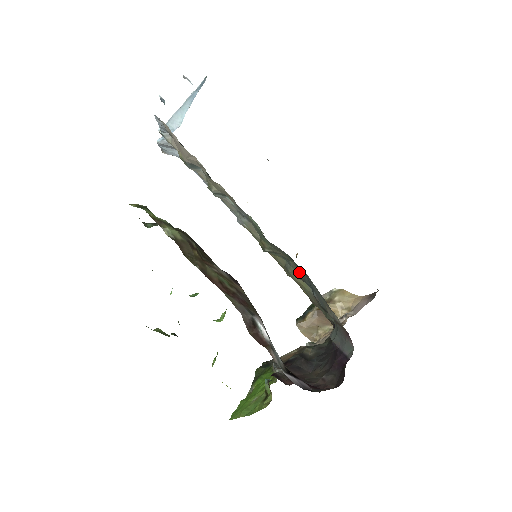
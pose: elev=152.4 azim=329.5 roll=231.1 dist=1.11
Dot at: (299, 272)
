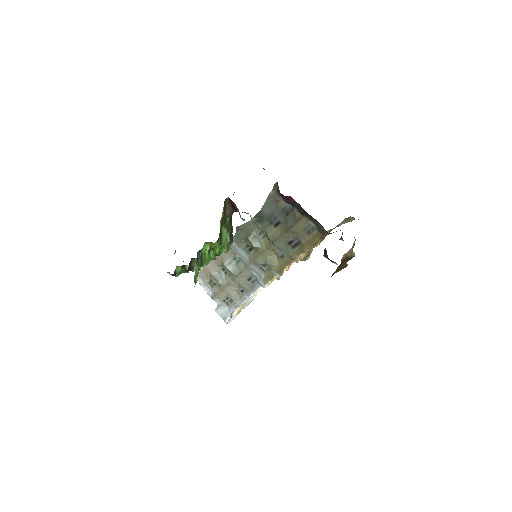
Dot at: (266, 224)
